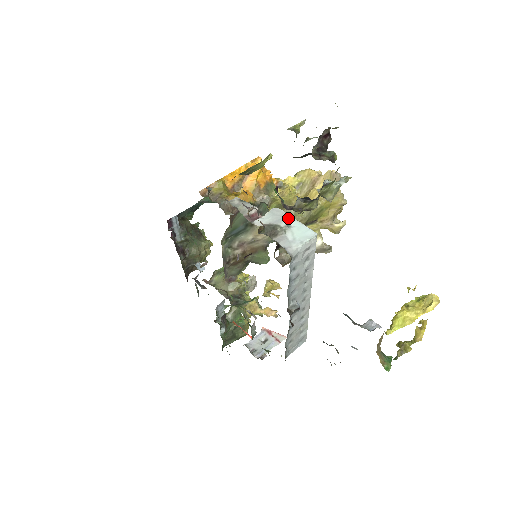
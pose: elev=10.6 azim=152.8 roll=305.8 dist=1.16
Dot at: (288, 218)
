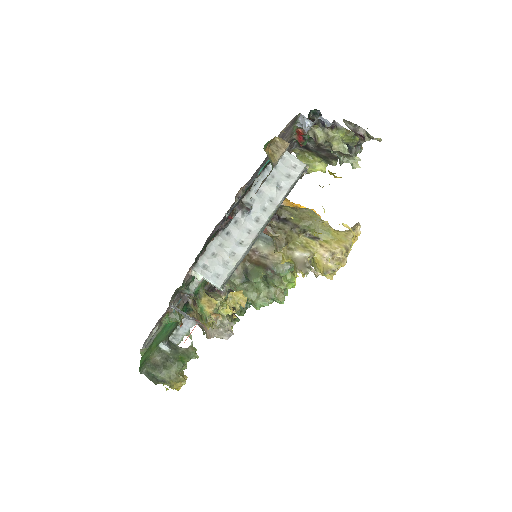
Dot at: occluded
